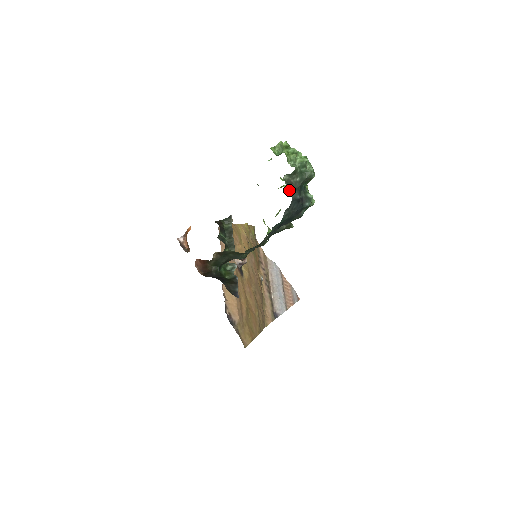
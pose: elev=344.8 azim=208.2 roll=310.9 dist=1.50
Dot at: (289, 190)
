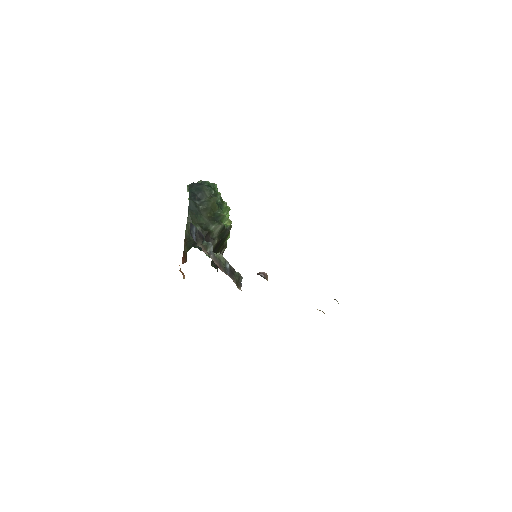
Dot at: occluded
